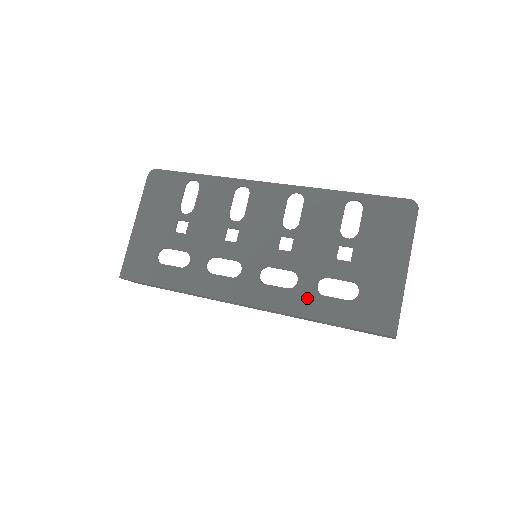
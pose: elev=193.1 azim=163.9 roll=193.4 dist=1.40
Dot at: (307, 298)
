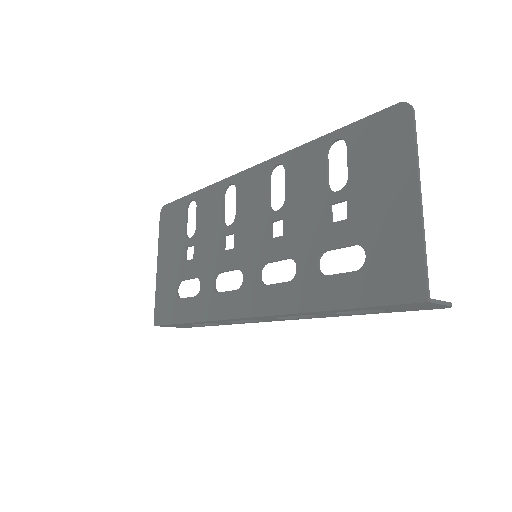
Dot at: (310, 286)
